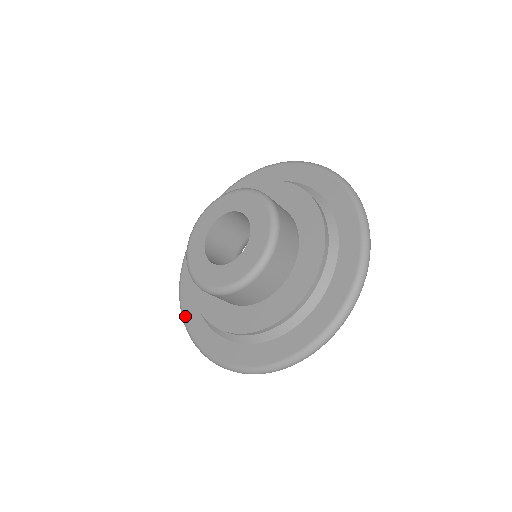
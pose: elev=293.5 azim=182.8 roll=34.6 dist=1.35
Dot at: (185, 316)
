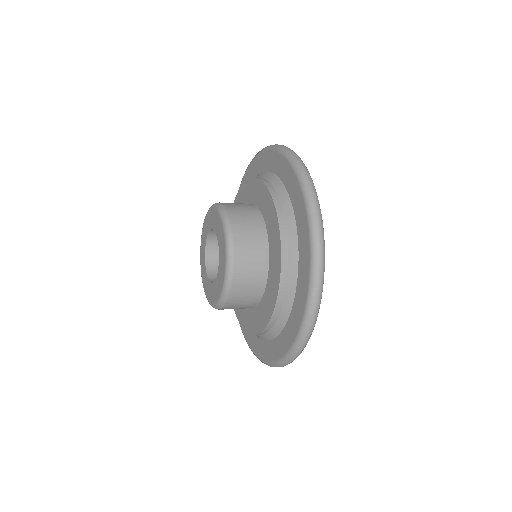
Dot at: (254, 351)
